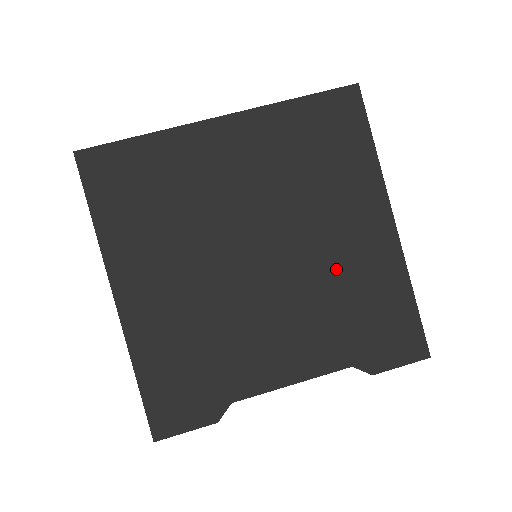
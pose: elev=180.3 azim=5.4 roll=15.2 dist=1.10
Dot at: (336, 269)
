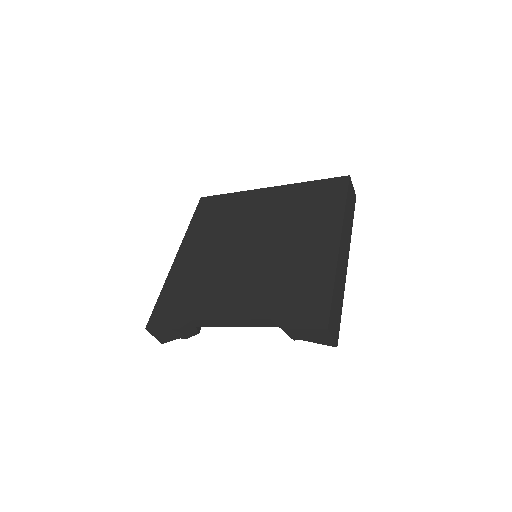
Dot at: (290, 262)
